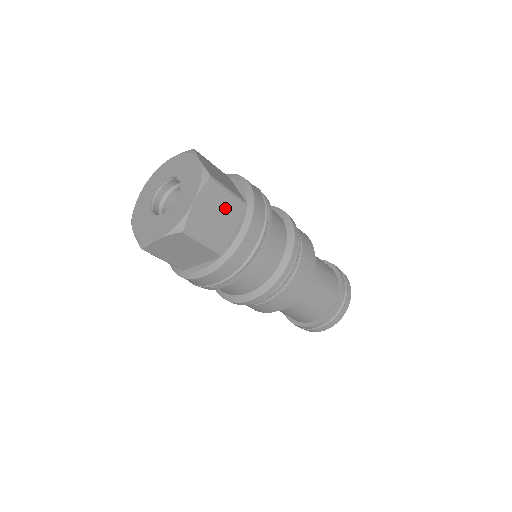
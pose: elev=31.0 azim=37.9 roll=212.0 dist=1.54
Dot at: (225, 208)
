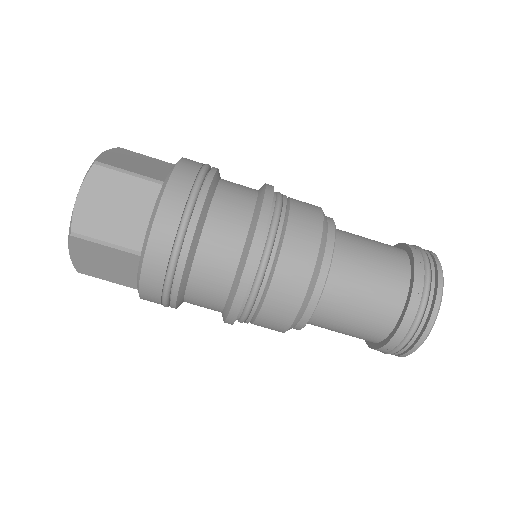
Dot at: (128, 195)
